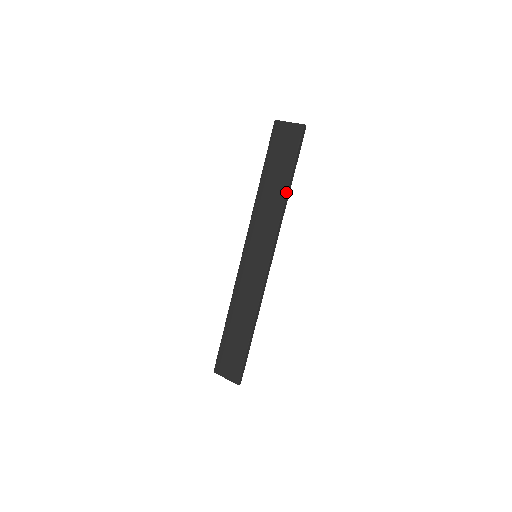
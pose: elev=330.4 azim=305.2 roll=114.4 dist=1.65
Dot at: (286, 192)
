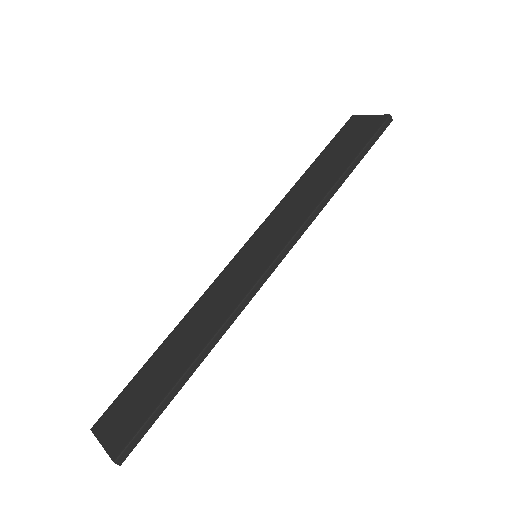
Dot at: (337, 180)
